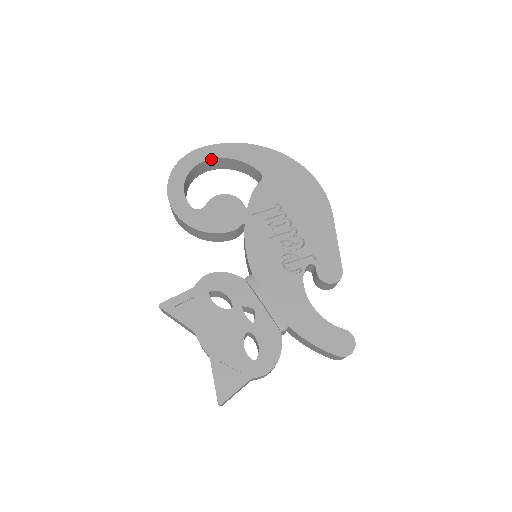
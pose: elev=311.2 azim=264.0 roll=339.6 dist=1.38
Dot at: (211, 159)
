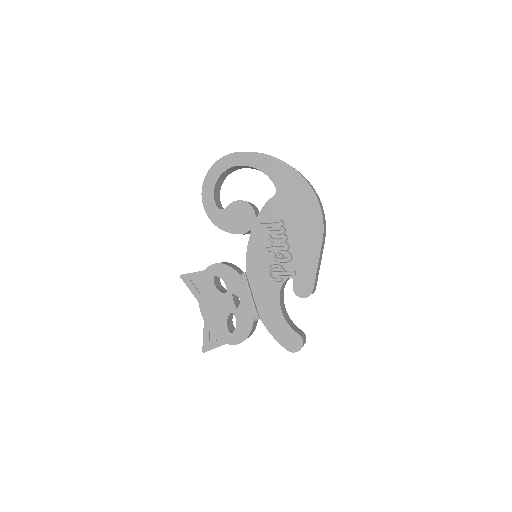
Dot at: (241, 165)
